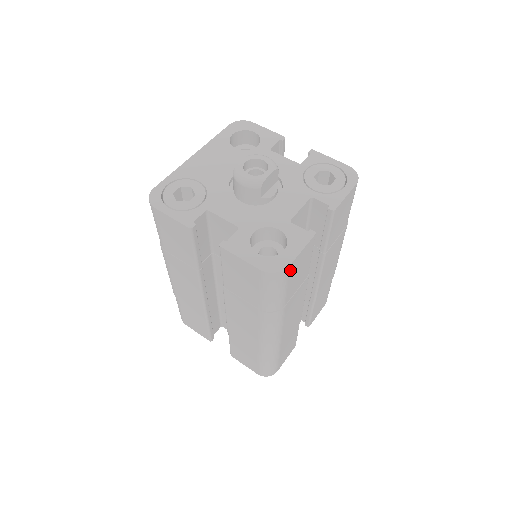
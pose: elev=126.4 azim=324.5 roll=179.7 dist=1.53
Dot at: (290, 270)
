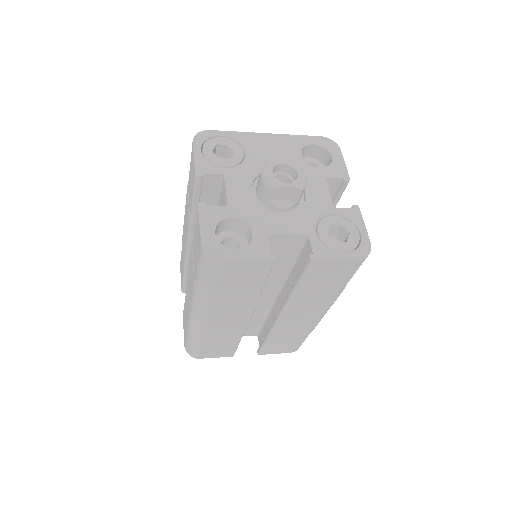
Dot at: (226, 267)
